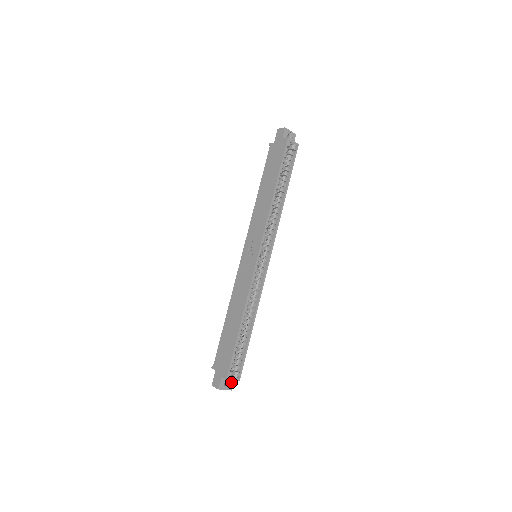
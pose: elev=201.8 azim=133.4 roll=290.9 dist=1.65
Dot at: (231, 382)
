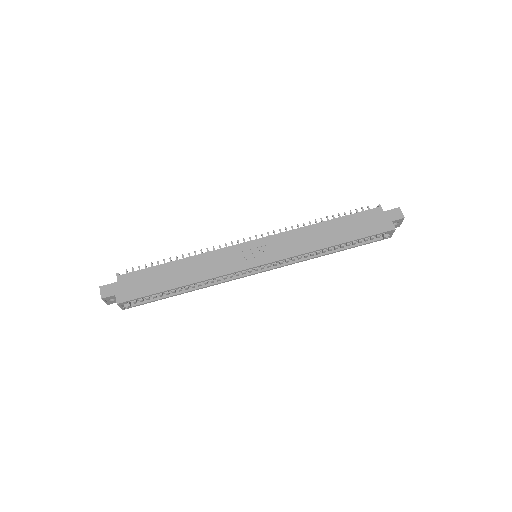
Dot at: occluded
